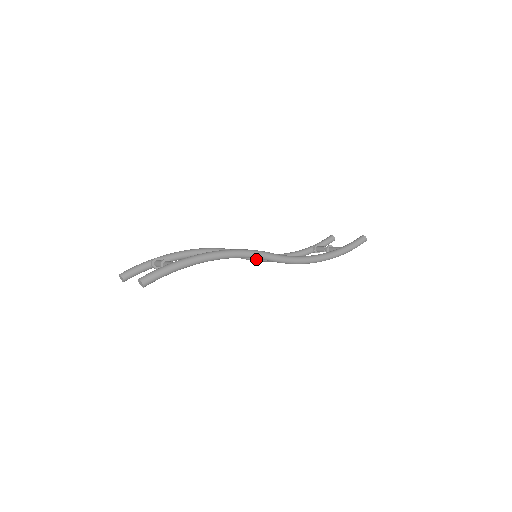
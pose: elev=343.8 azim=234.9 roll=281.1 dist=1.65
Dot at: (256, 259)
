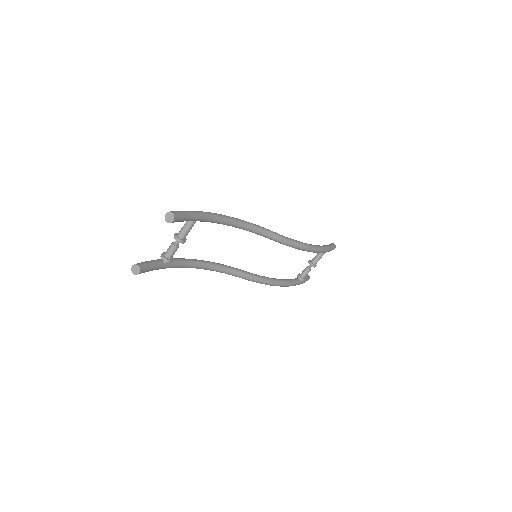
Dot at: (256, 277)
